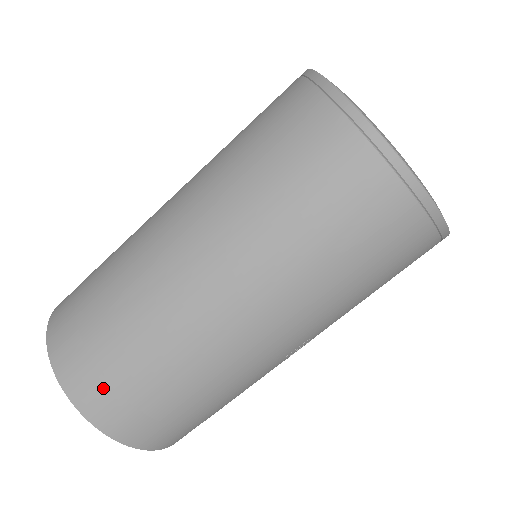
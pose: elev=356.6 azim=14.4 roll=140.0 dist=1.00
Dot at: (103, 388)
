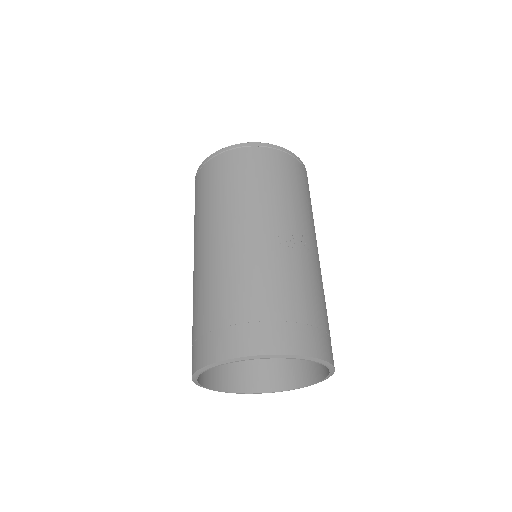
Dot at: (207, 339)
